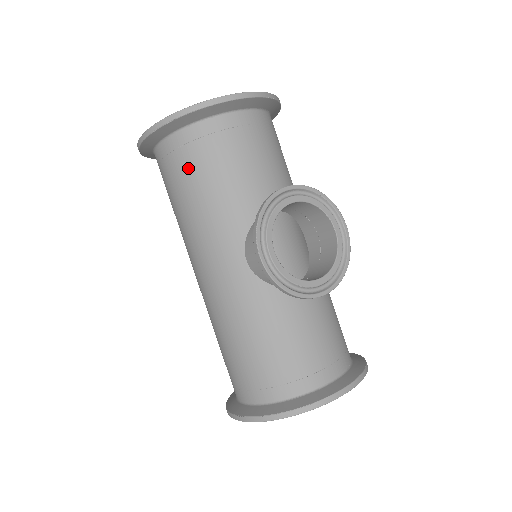
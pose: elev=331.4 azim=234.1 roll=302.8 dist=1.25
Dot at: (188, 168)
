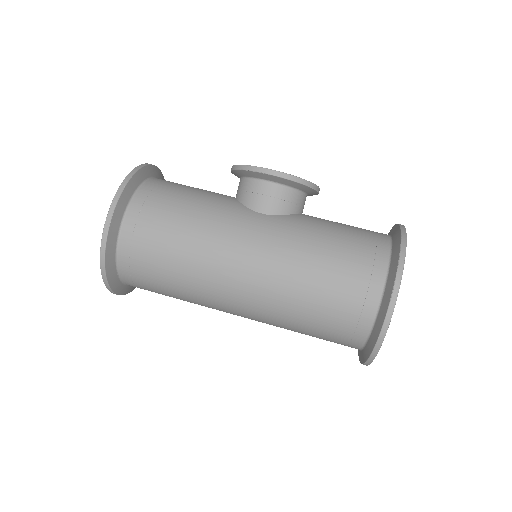
Dot at: (163, 207)
